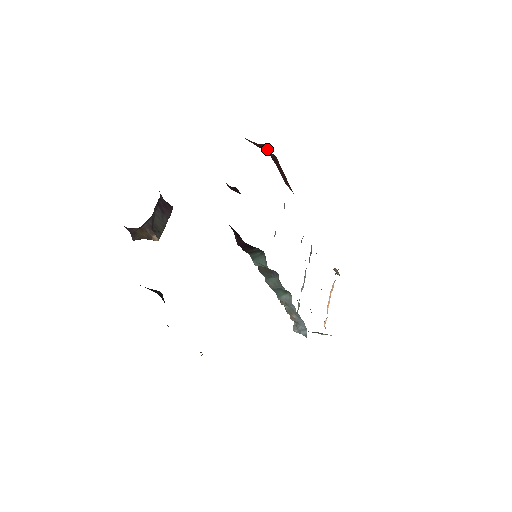
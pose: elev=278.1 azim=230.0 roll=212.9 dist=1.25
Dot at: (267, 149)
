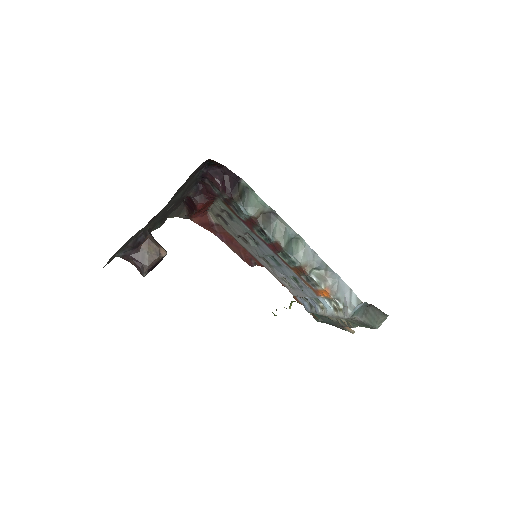
Dot at: (210, 222)
